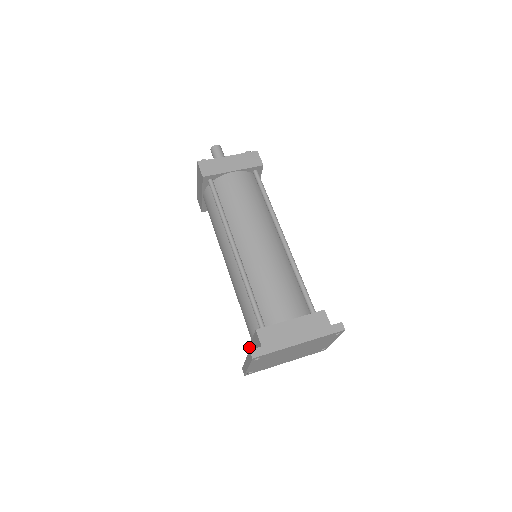
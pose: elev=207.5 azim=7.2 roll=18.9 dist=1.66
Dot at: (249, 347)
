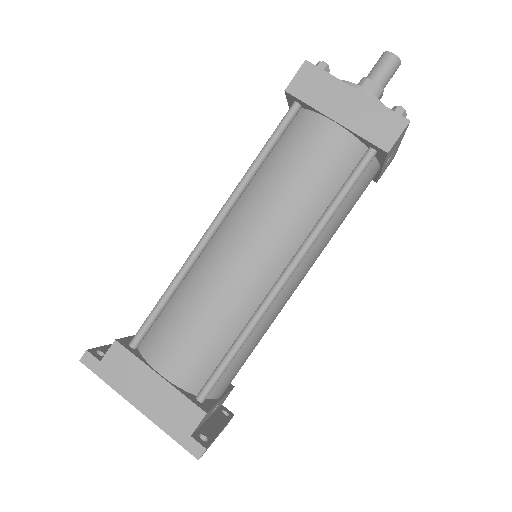
Dot at: occluded
